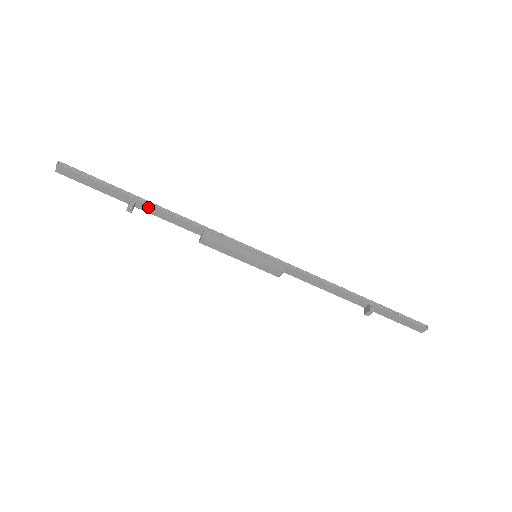
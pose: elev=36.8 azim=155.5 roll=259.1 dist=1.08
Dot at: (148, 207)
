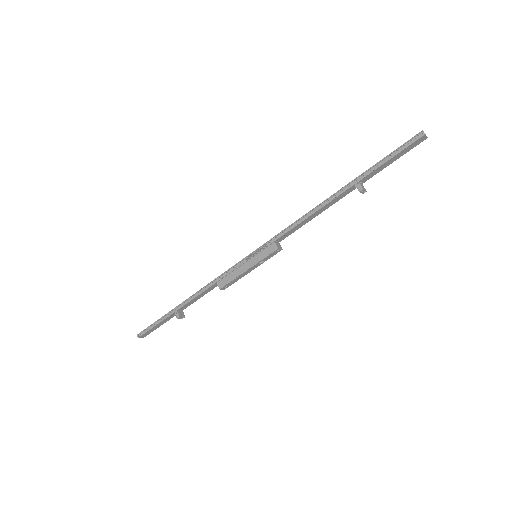
Dot at: (185, 306)
